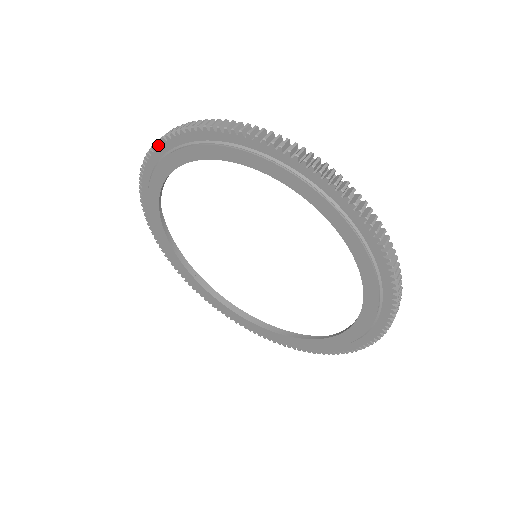
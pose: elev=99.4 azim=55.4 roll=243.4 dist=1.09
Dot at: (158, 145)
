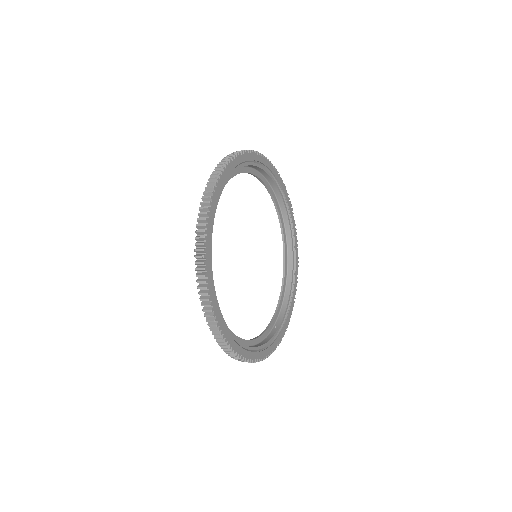
Dot at: occluded
